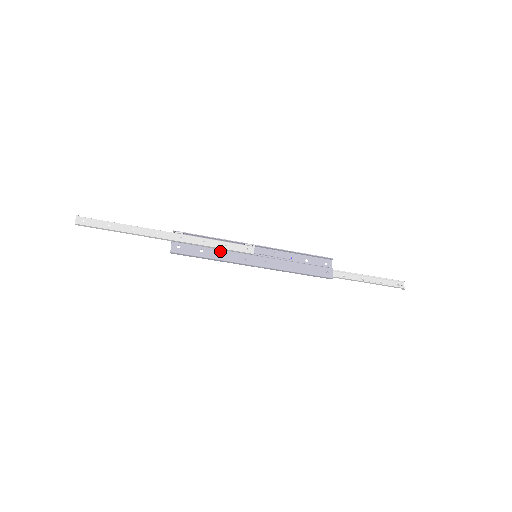
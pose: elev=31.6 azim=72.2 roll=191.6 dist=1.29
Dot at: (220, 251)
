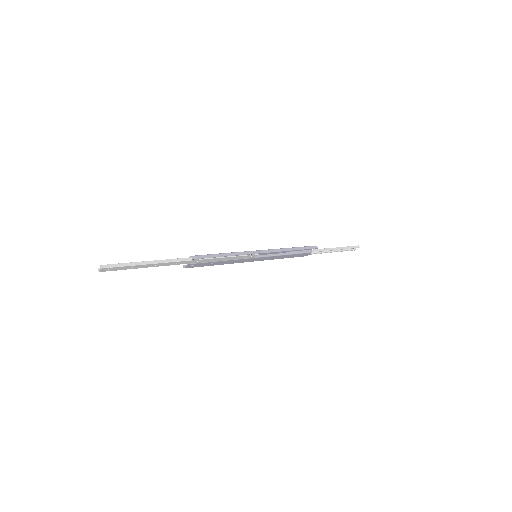
Dot at: (227, 261)
